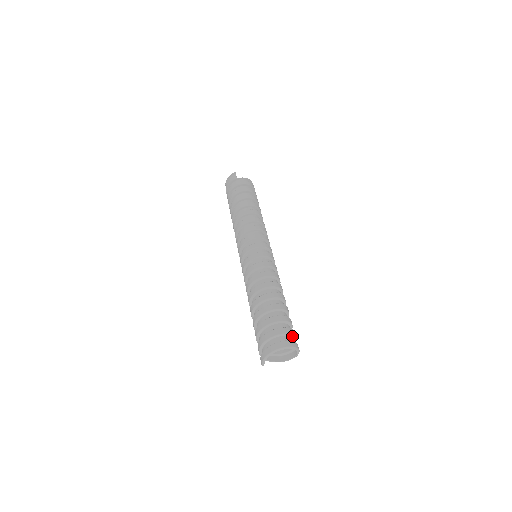
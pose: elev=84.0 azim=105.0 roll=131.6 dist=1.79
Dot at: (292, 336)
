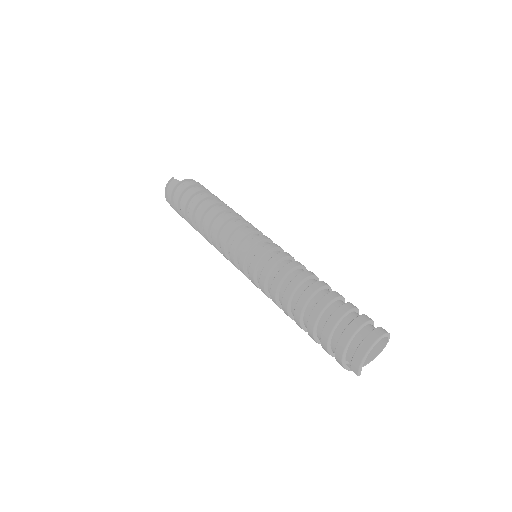
Dot at: (372, 323)
